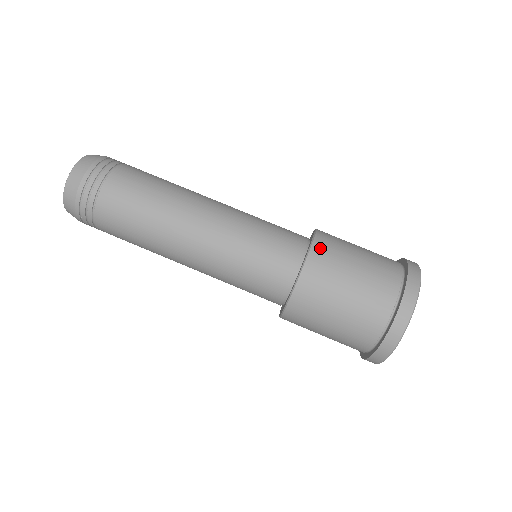
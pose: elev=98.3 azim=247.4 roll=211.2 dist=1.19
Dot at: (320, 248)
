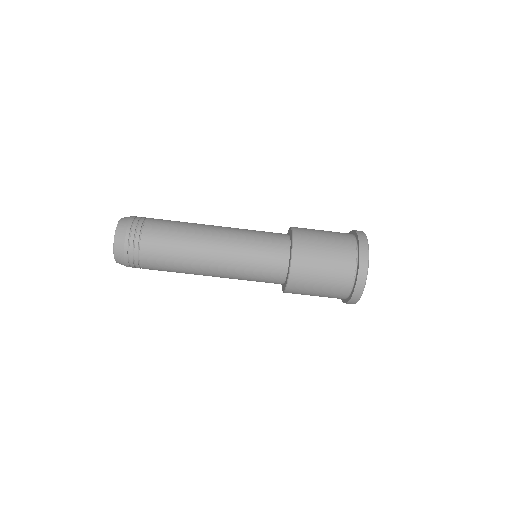
Dot at: (296, 273)
